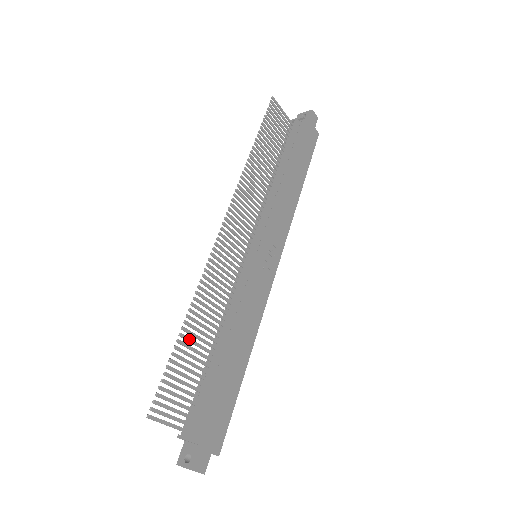
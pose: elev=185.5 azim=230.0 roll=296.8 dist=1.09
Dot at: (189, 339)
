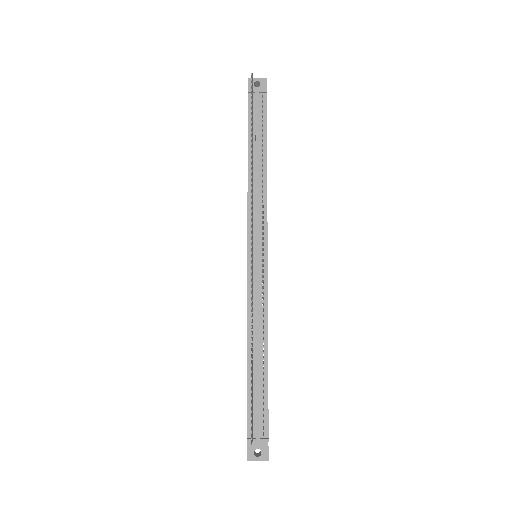
Dot at: (252, 364)
